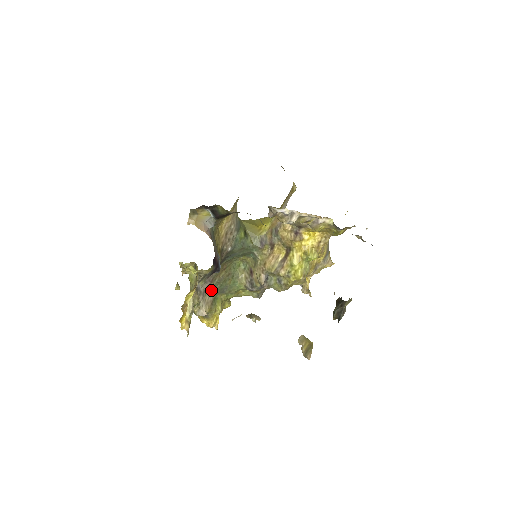
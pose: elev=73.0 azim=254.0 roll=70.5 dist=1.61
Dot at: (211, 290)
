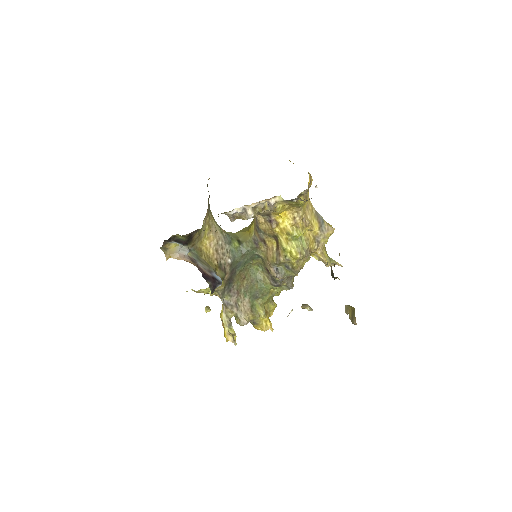
Dot at: (243, 300)
